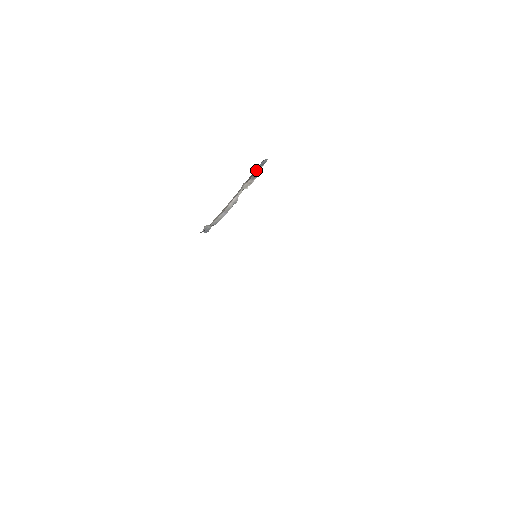
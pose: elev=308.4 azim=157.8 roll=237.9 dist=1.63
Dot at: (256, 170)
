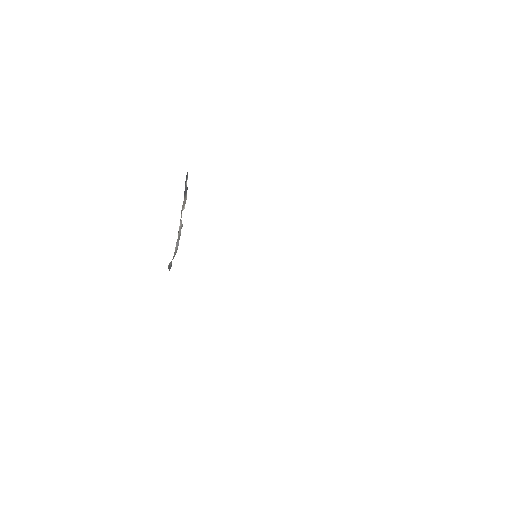
Dot at: occluded
